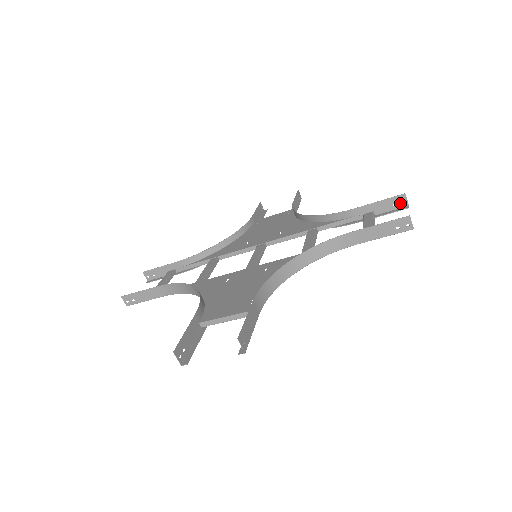
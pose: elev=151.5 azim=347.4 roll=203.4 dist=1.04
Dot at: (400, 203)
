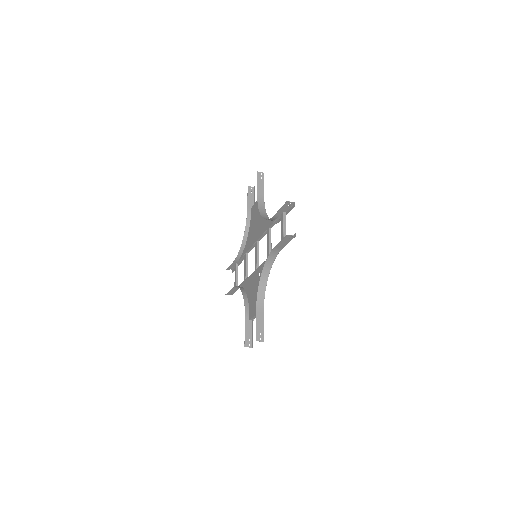
Dot at: (290, 204)
